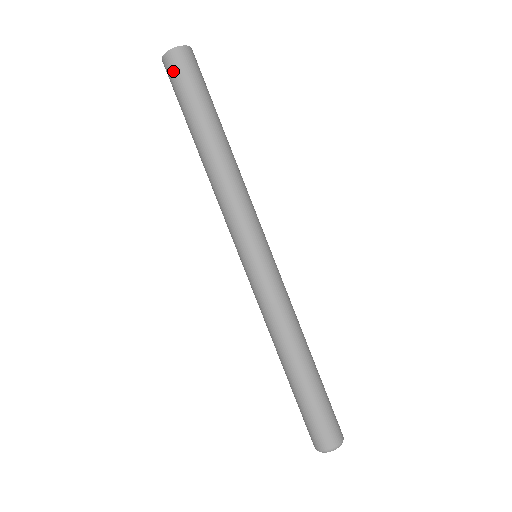
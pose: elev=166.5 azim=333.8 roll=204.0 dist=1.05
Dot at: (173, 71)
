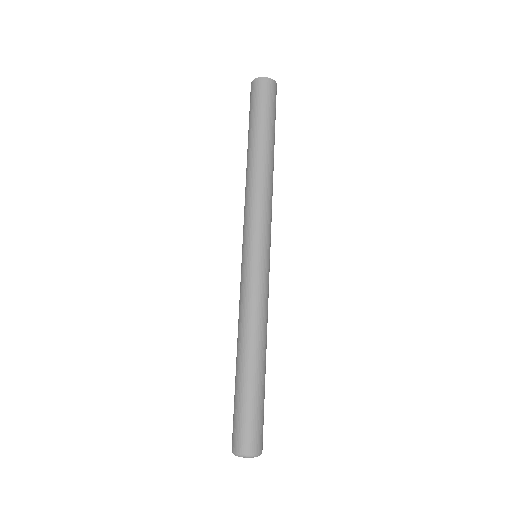
Dot at: (258, 92)
